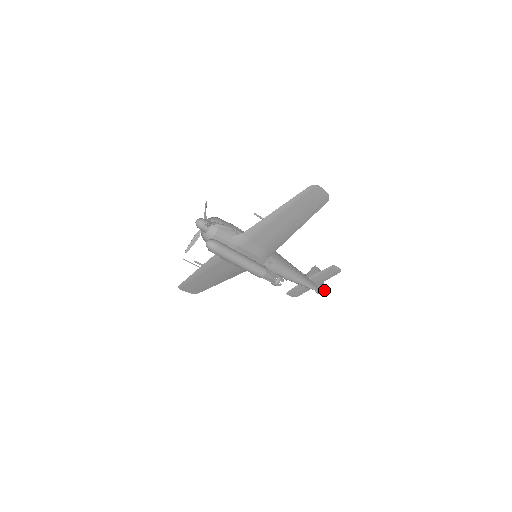
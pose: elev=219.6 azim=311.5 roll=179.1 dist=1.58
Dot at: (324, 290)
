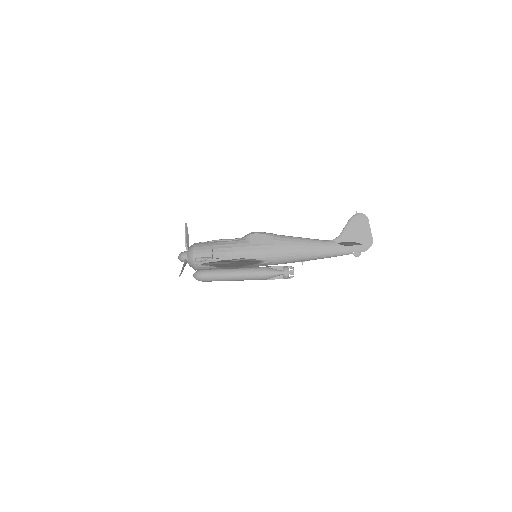
Dot at: (370, 245)
